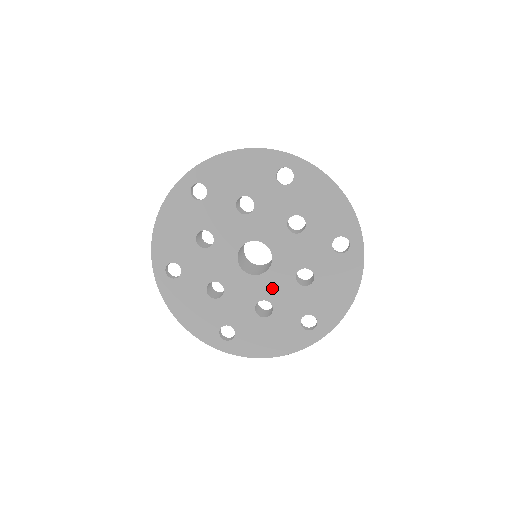
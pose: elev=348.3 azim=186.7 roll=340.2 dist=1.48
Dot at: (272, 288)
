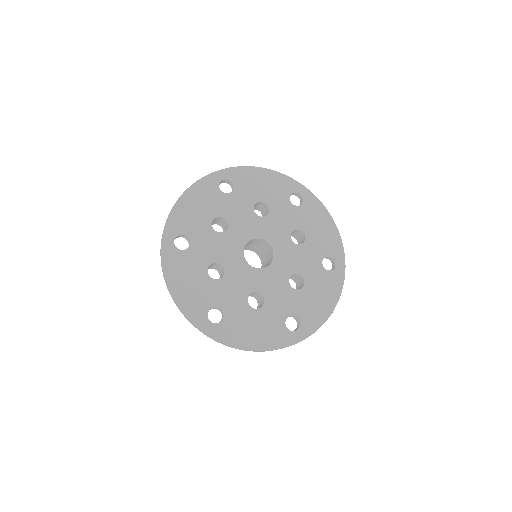
Dot at: (287, 263)
